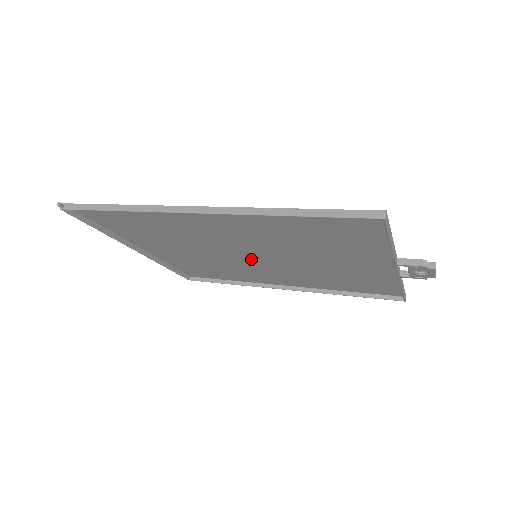
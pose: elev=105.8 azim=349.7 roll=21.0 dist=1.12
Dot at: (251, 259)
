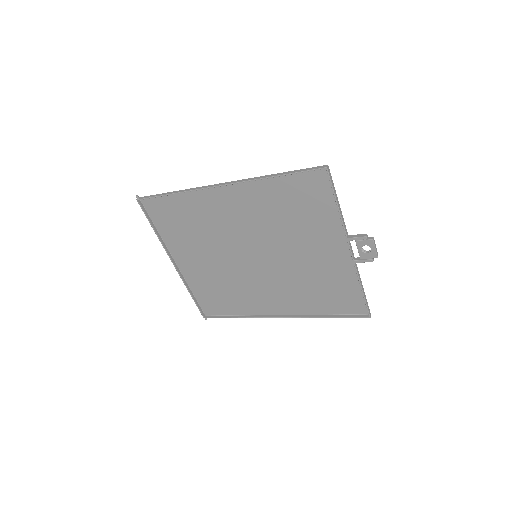
Dot at: (253, 263)
